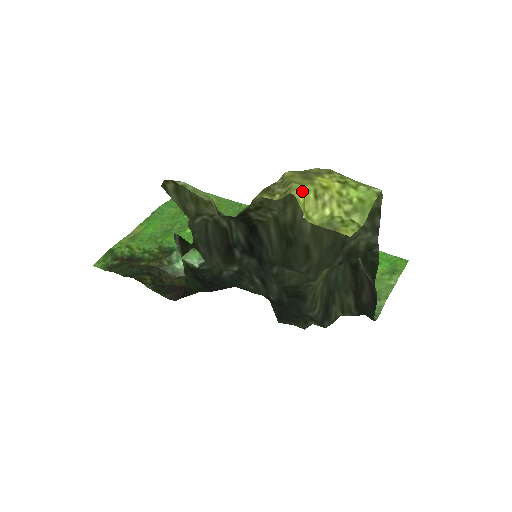
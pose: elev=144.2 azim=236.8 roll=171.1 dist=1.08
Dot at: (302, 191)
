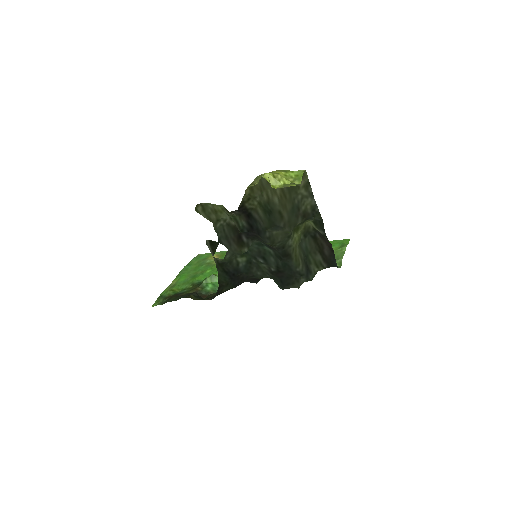
Dot at: (267, 175)
